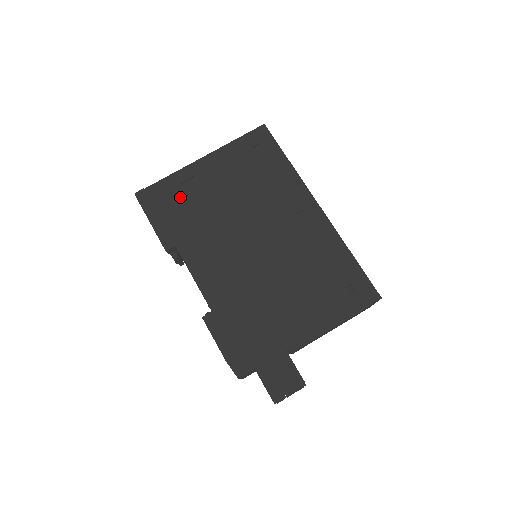
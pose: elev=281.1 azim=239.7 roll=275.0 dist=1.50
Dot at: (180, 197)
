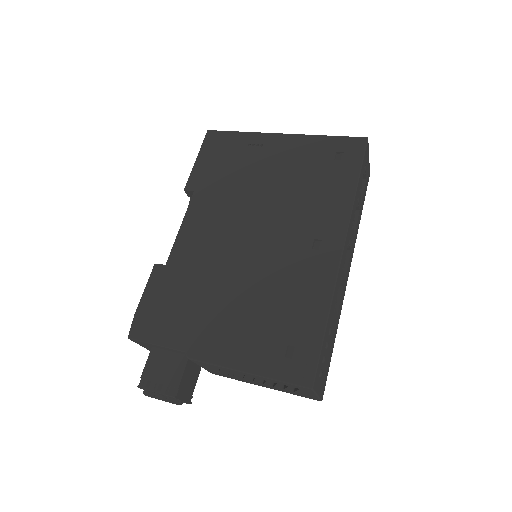
Dot at: (236, 155)
